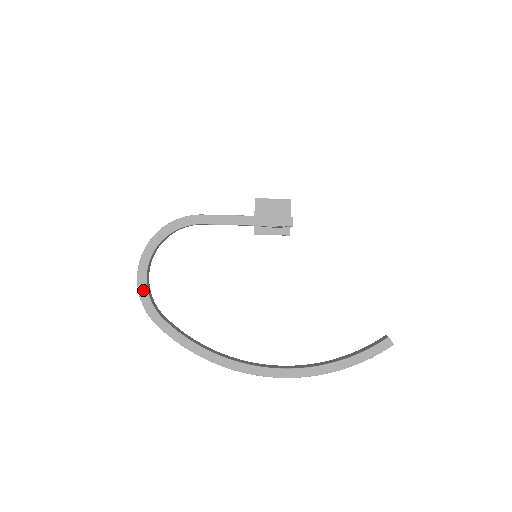
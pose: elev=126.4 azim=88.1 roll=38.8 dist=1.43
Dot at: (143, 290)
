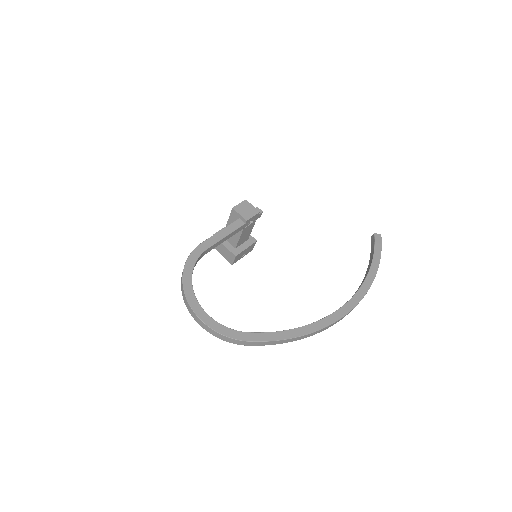
Dot at: (213, 324)
